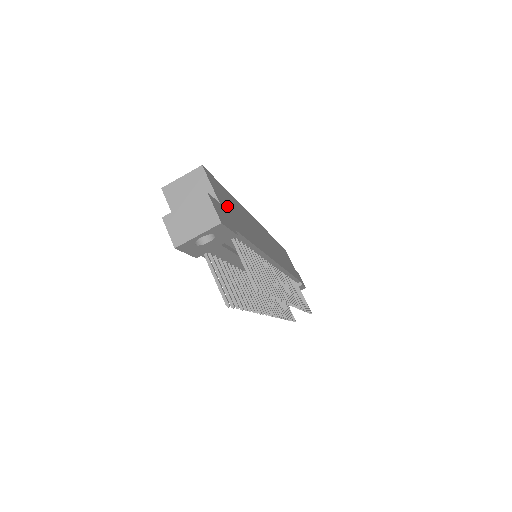
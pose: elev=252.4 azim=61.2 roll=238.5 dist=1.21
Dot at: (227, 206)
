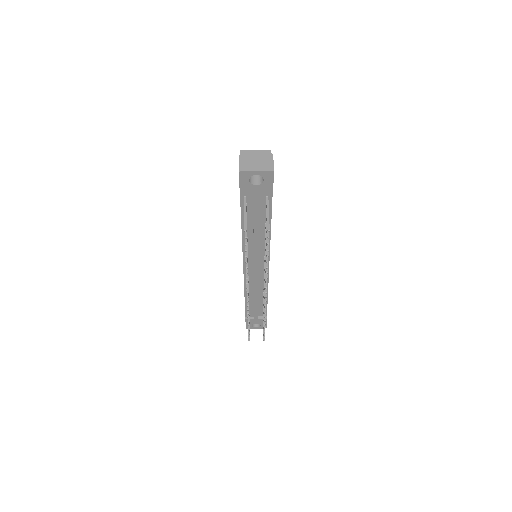
Dot at: occluded
